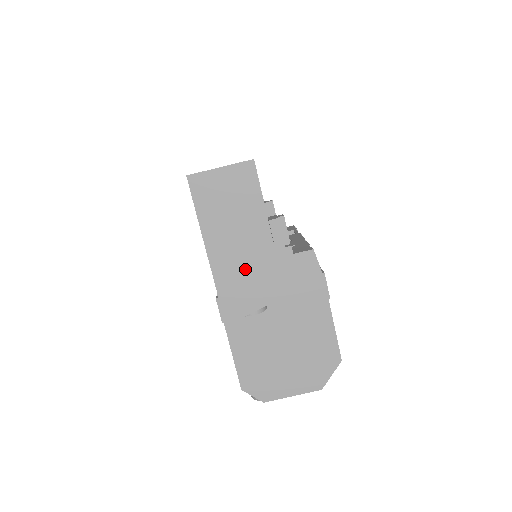
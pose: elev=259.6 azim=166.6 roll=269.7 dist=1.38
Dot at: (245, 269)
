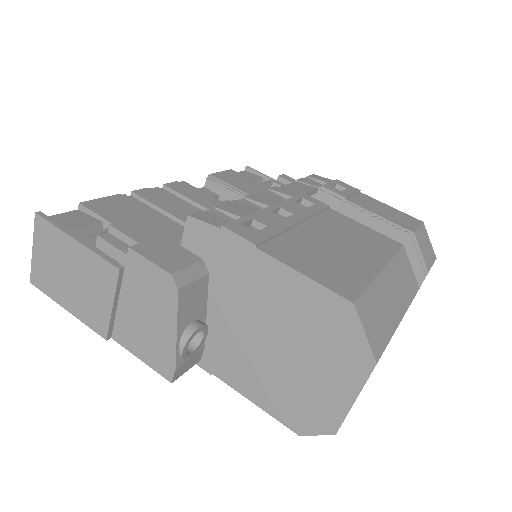
Dot at: (130, 313)
